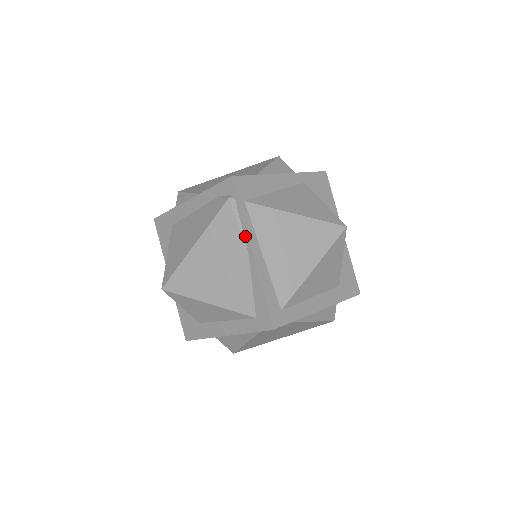
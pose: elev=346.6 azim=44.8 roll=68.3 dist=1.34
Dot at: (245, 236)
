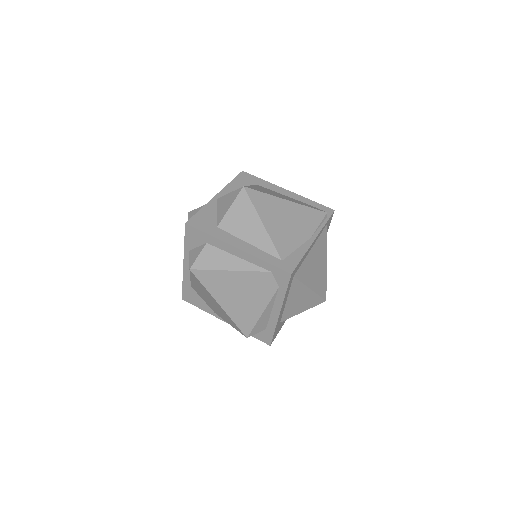
Dot at: (318, 231)
